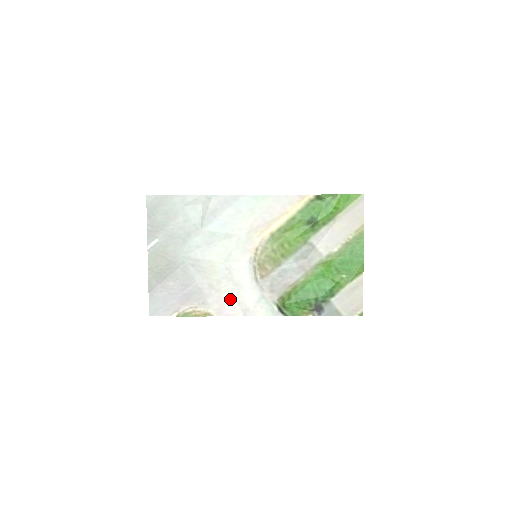
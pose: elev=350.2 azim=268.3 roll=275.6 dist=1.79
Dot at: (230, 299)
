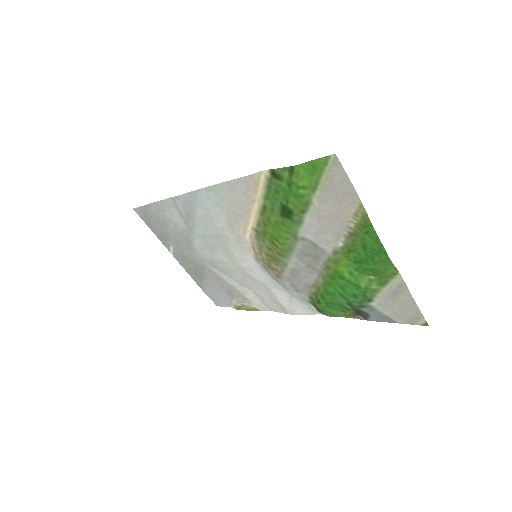
Dot at: (264, 296)
